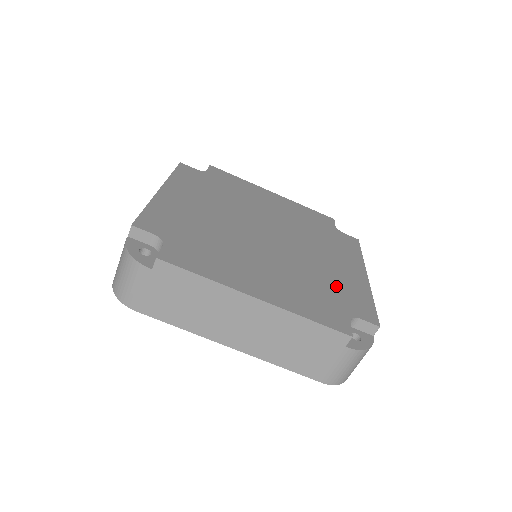
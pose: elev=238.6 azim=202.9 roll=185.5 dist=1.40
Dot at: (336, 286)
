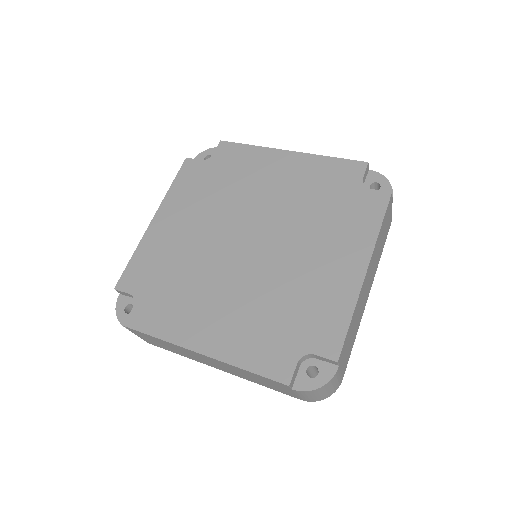
Dot at: (305, 306)
